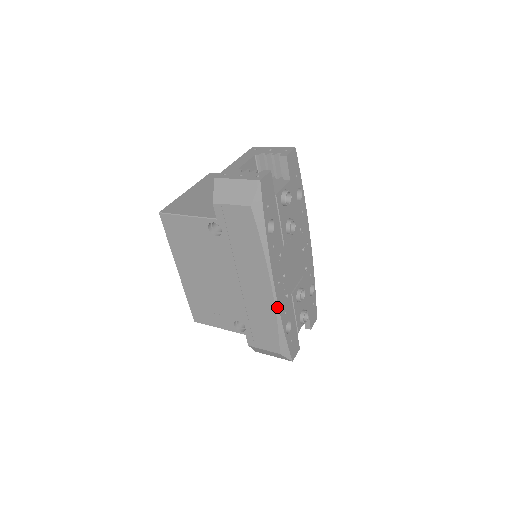
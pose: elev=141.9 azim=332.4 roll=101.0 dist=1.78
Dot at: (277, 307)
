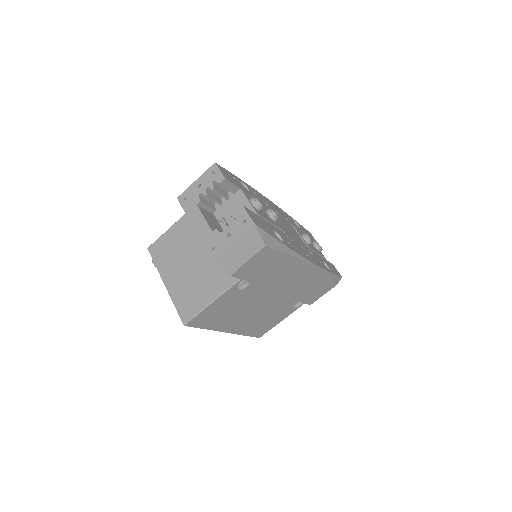
Dot at: (320, 269)
